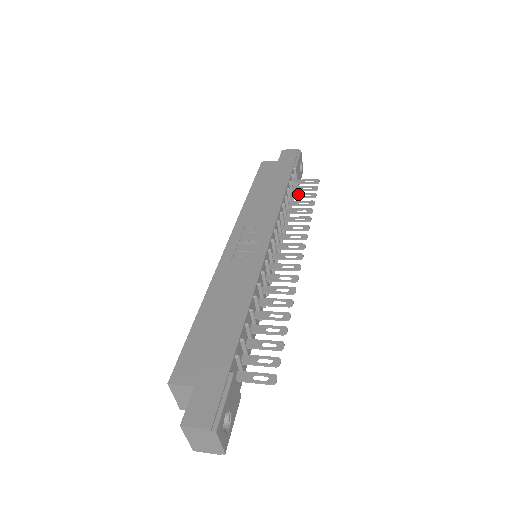
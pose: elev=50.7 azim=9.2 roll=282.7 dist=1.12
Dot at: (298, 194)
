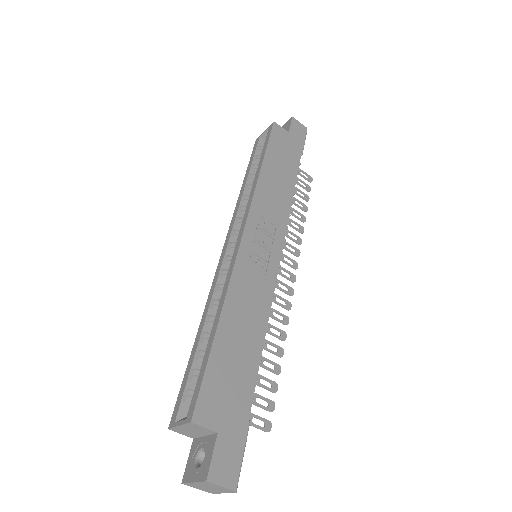
Dot at: (295, 187)
